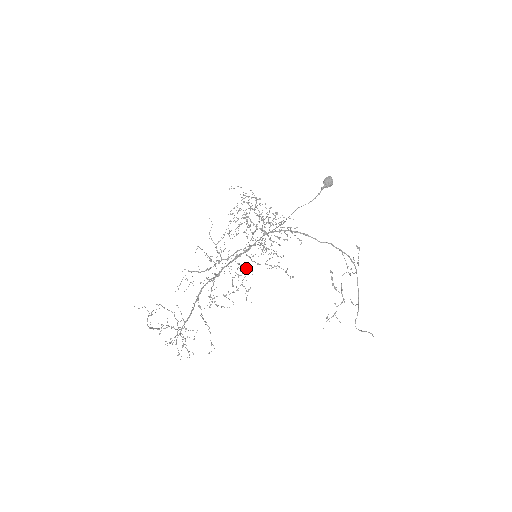
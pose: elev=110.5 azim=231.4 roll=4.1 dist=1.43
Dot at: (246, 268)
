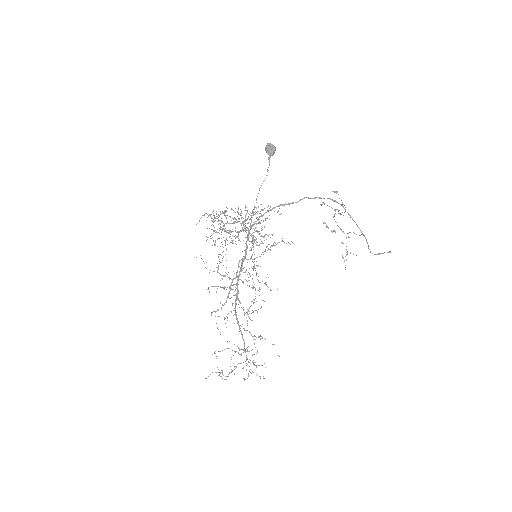
Dot at: occluded
